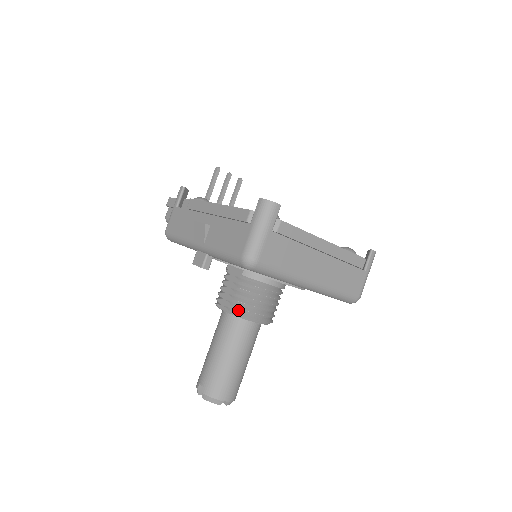
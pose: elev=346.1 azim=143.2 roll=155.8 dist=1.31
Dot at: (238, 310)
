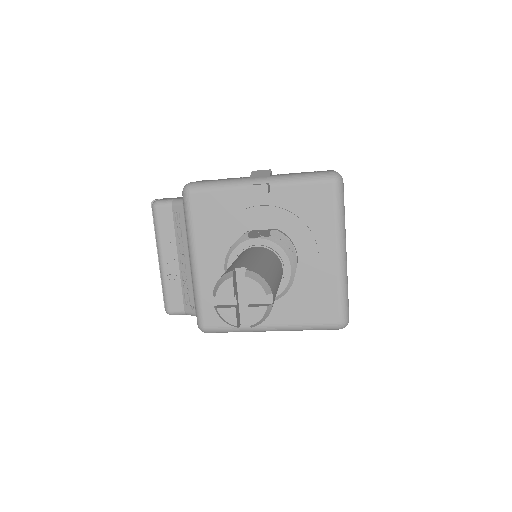
Dot at: (279, 242)
